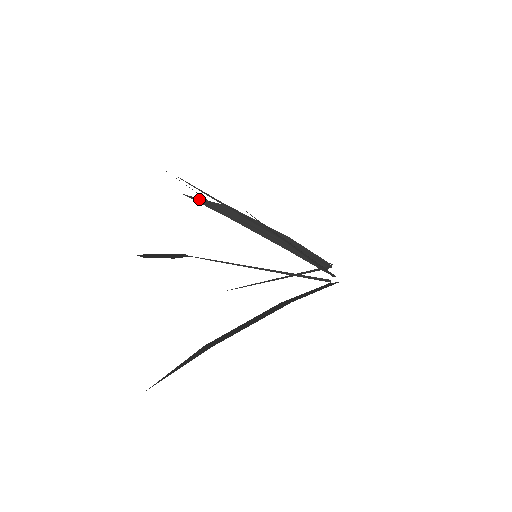
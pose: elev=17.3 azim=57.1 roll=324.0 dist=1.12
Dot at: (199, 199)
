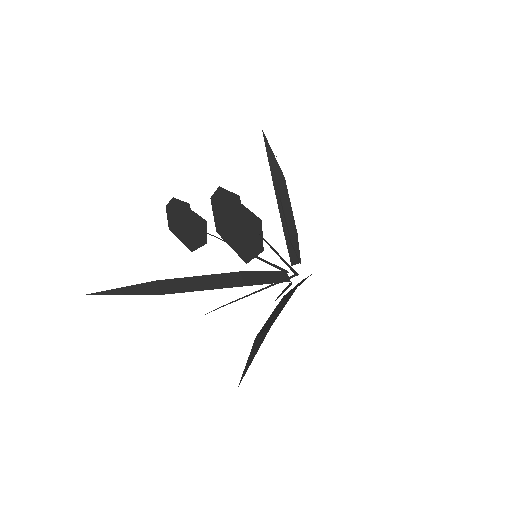
Dot at: (270, 148)
